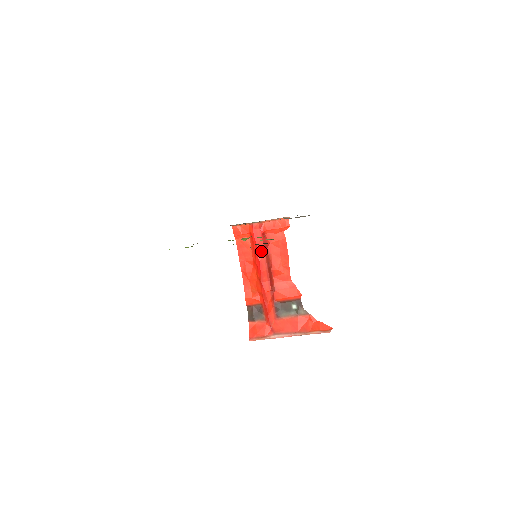
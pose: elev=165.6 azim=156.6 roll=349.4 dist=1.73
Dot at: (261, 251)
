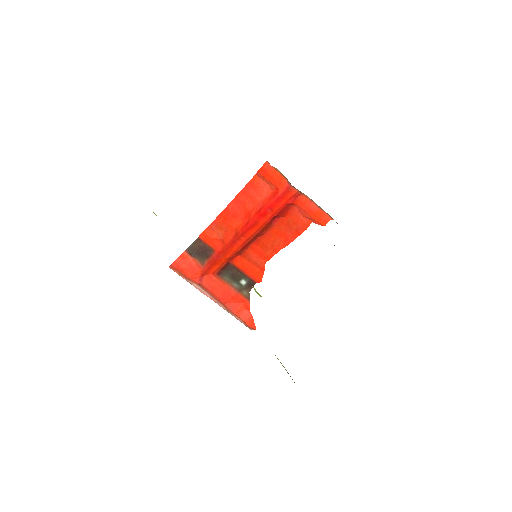
Dot at: (268, 216)
